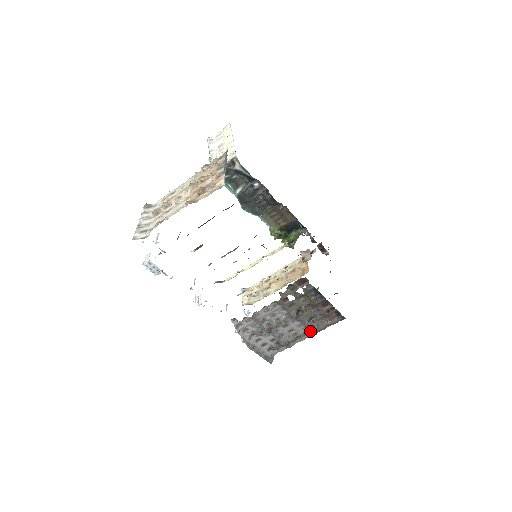
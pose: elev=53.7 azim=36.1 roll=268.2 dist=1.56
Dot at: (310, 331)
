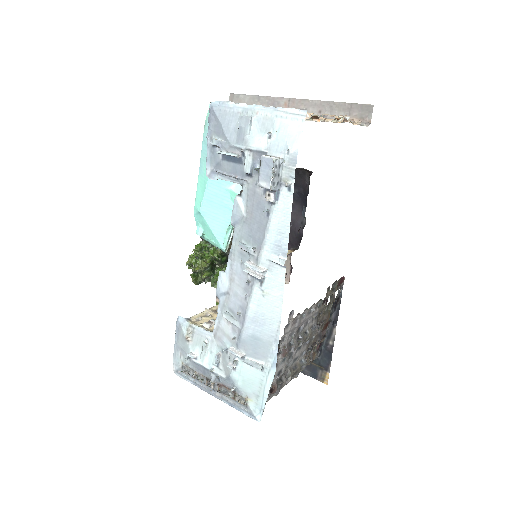
Dot at: occluded
